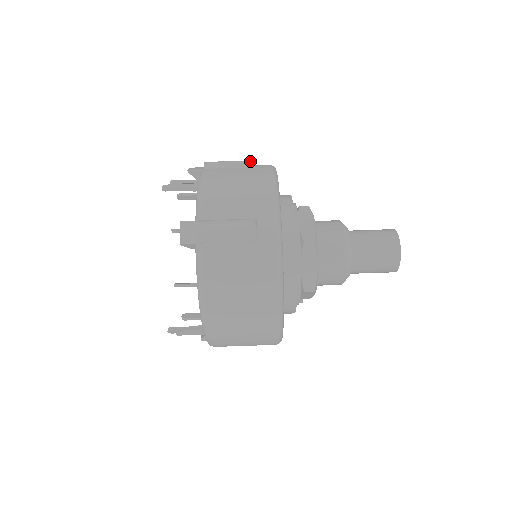
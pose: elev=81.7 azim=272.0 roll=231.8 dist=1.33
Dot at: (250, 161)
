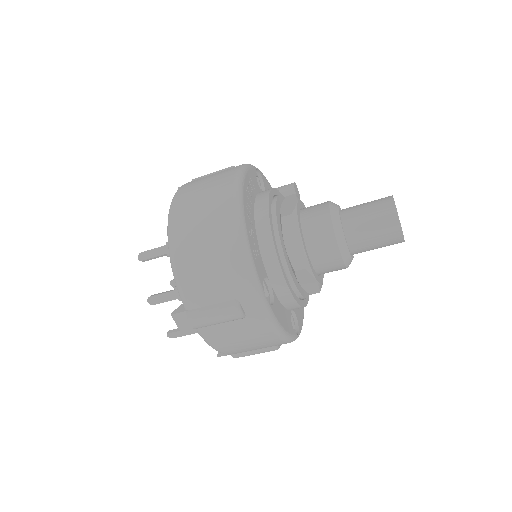
Dot at: (238, 317)
